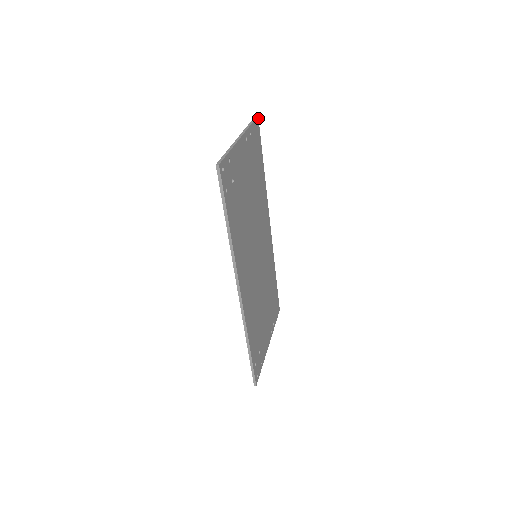
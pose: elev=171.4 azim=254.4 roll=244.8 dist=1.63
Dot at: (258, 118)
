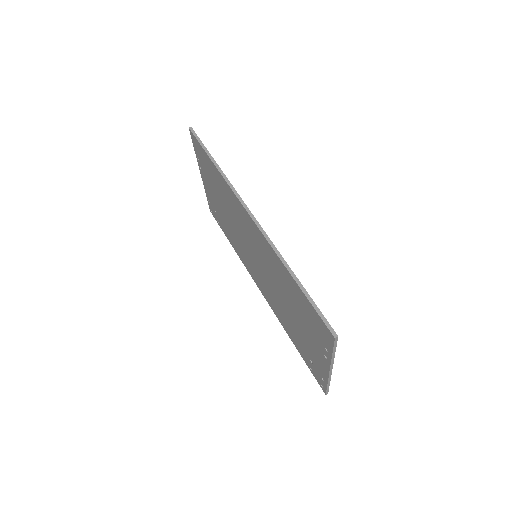
Dot at: (336, 334)
